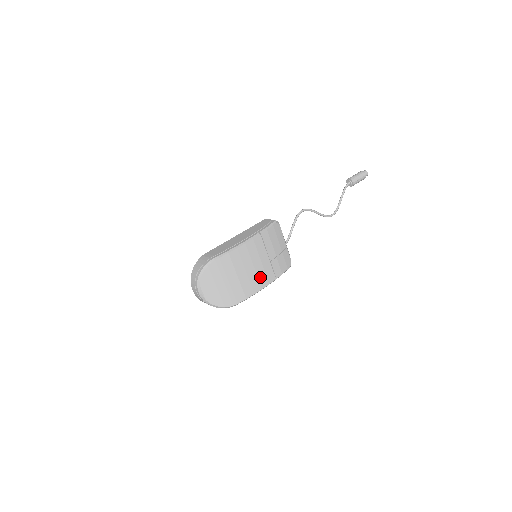
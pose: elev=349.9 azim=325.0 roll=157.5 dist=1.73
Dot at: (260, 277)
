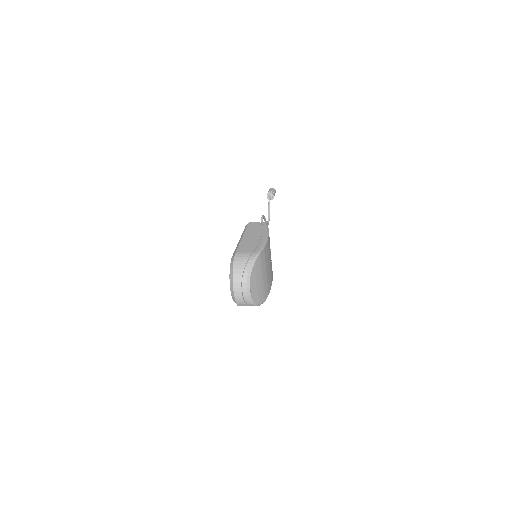
Dot at: (271, 274)
